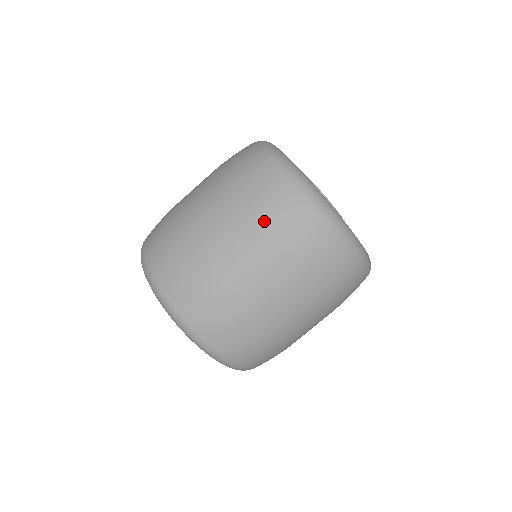
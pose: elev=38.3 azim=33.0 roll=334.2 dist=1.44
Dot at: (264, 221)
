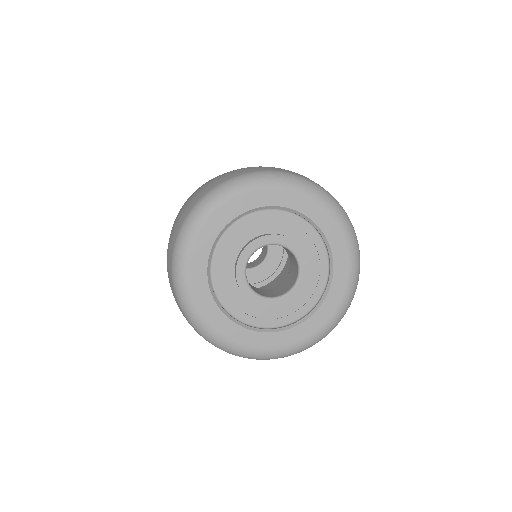
Dot at: occluded
